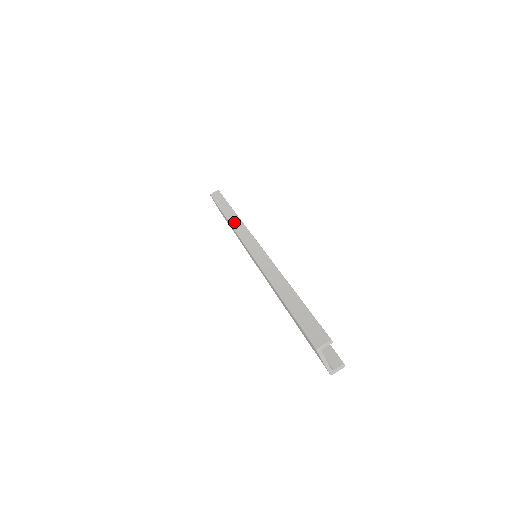
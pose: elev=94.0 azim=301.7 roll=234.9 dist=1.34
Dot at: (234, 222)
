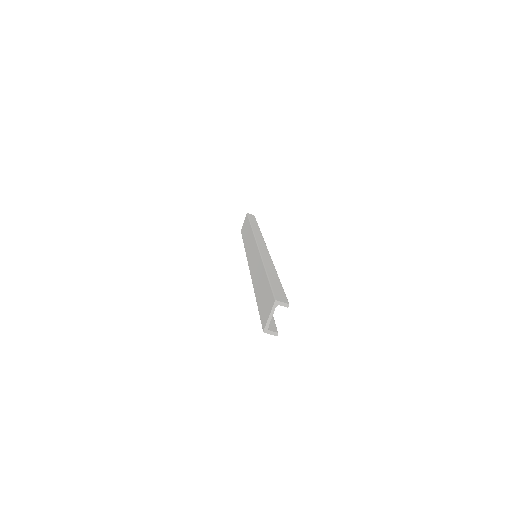
Dot at: (256, 231)
